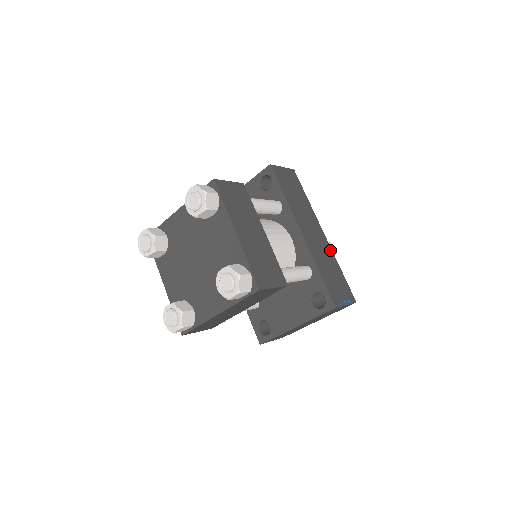
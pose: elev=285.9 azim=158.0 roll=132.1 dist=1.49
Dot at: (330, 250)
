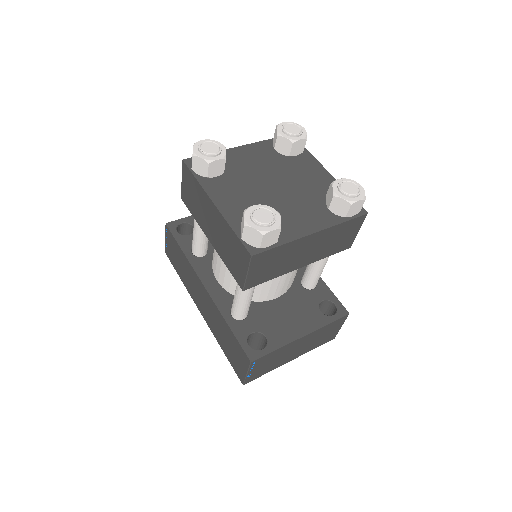
Dot at: occluded
